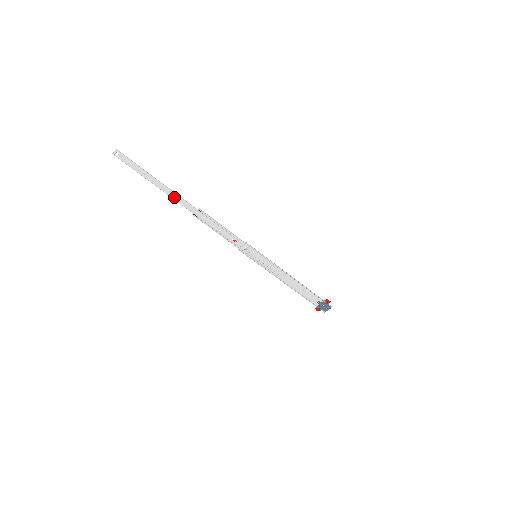
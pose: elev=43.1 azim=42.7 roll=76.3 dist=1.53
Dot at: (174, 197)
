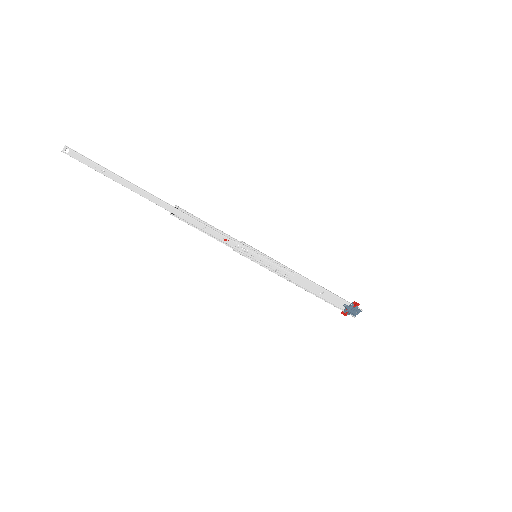
Dot at: (143, 195)
